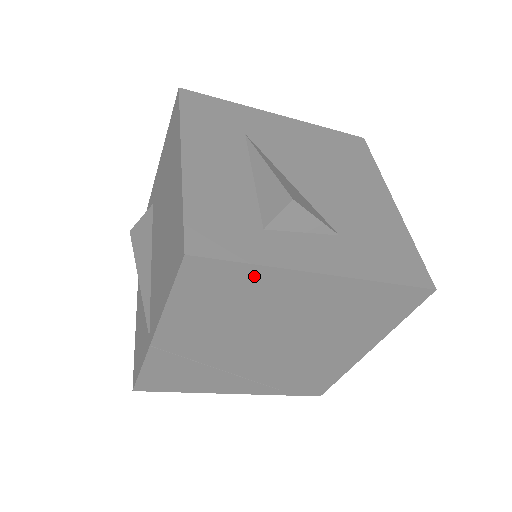
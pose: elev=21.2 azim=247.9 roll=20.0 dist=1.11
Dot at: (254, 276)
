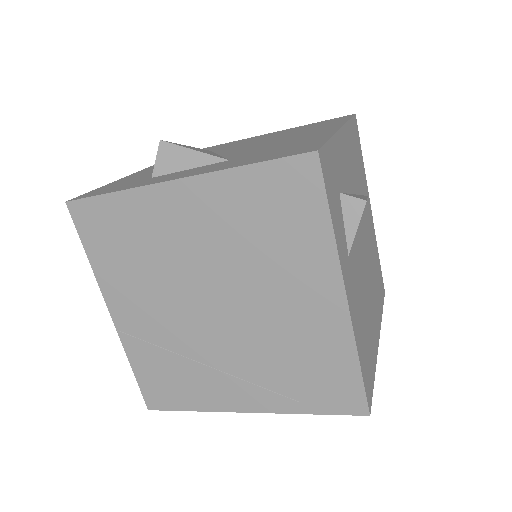
Dot at: (125, 207)
